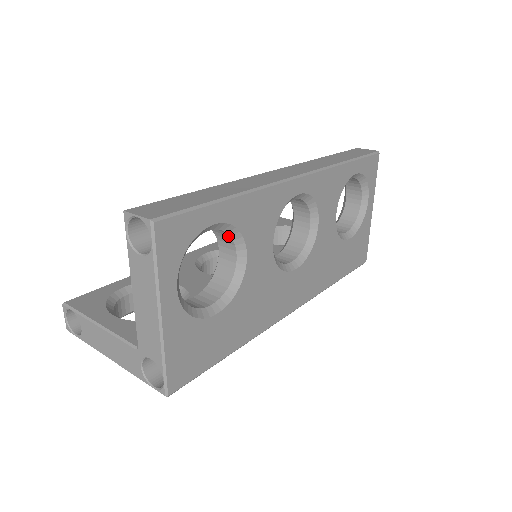
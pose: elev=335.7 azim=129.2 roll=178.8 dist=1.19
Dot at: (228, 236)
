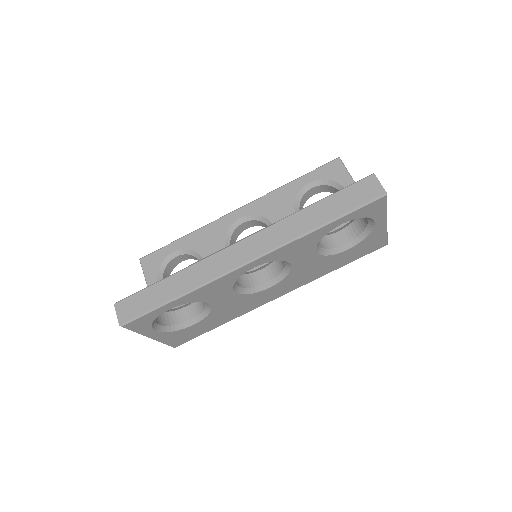
Dot at: occluded
